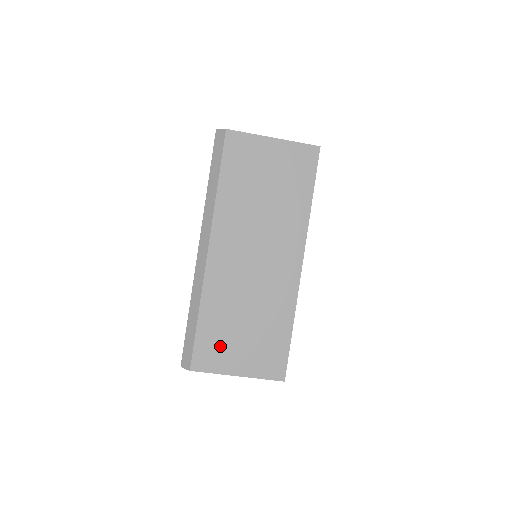
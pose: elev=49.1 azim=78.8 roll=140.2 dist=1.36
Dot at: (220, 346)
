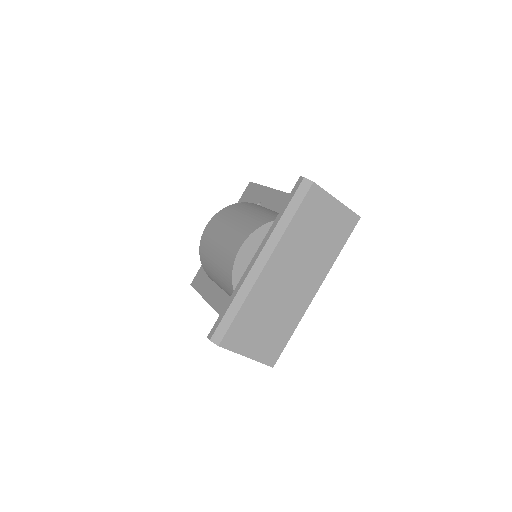
Dot at: (245, 334)
